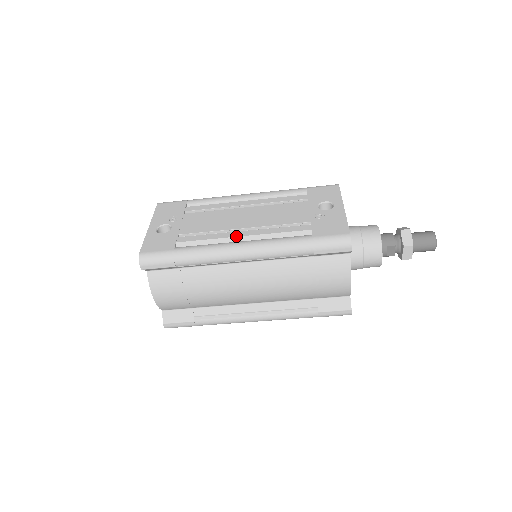
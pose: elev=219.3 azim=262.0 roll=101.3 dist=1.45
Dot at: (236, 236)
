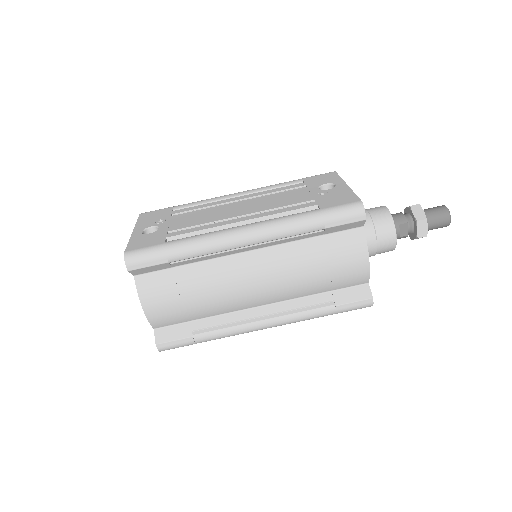
Dot at: (234, 222)
